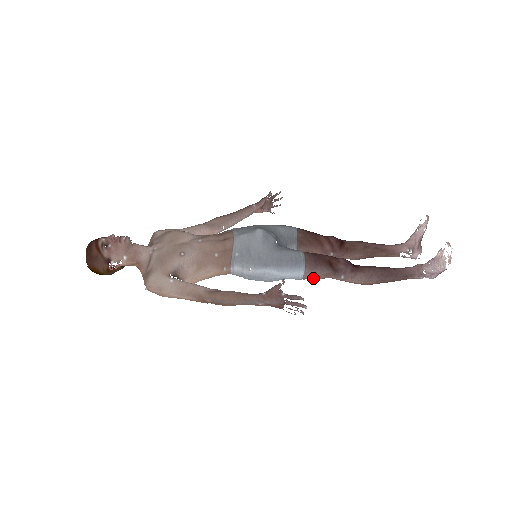
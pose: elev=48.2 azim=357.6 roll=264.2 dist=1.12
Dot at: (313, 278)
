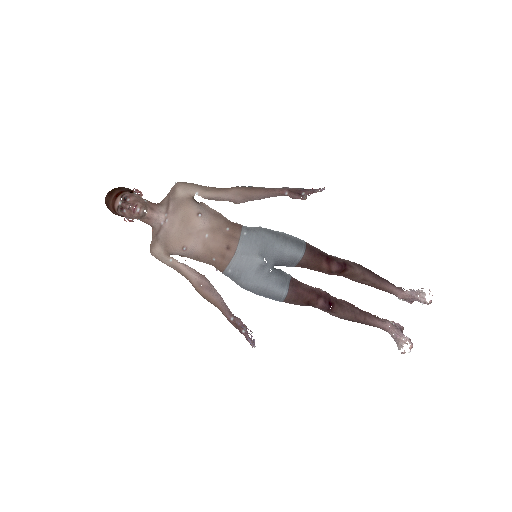
Dot at: occluded
